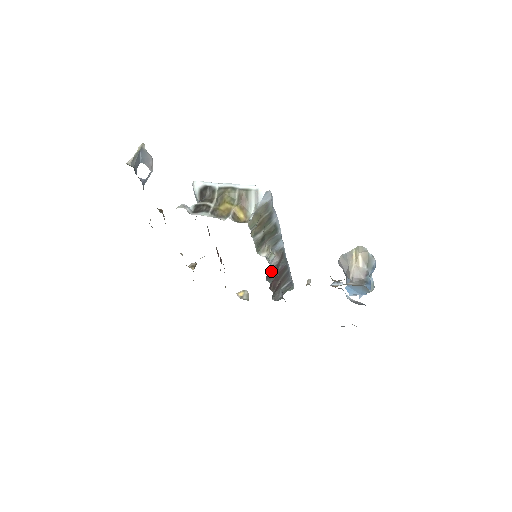
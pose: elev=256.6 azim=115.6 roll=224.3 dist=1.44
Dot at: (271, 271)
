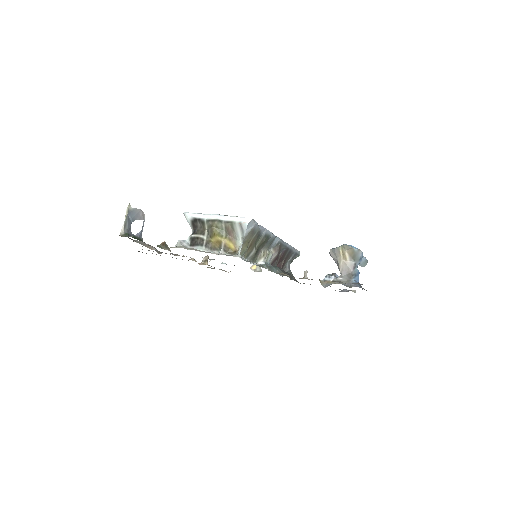
Dot at: (273, 262)
